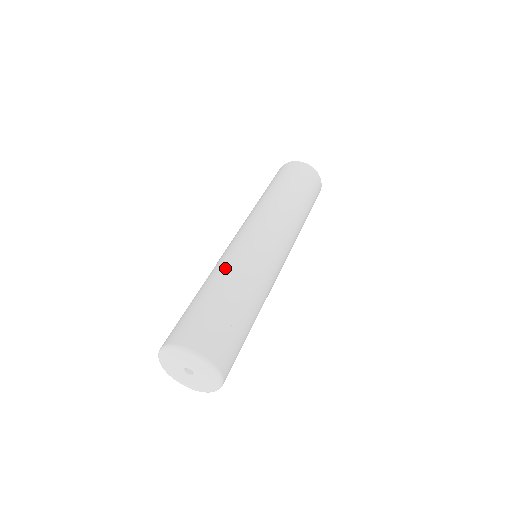
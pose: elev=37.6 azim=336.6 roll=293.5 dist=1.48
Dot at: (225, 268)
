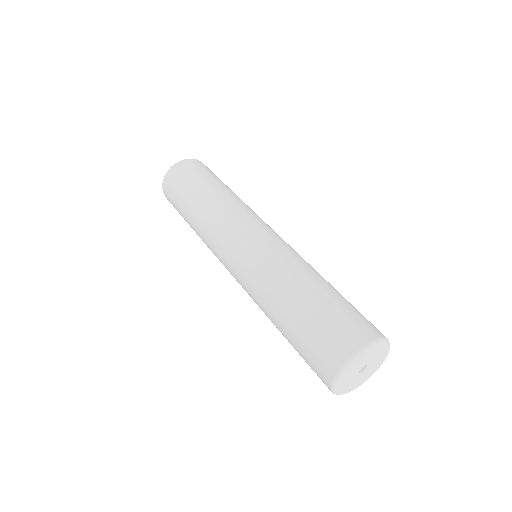
Dot at: (265, 294)
